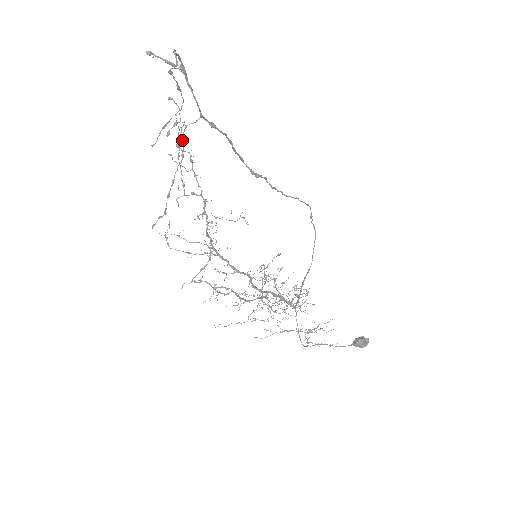
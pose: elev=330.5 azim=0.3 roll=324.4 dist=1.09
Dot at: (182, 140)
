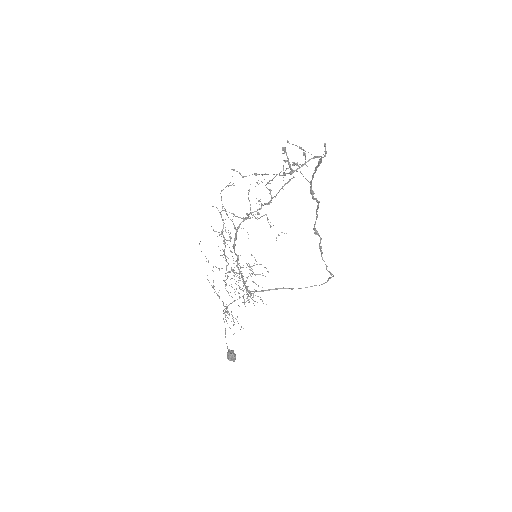
Dot at: occluded
